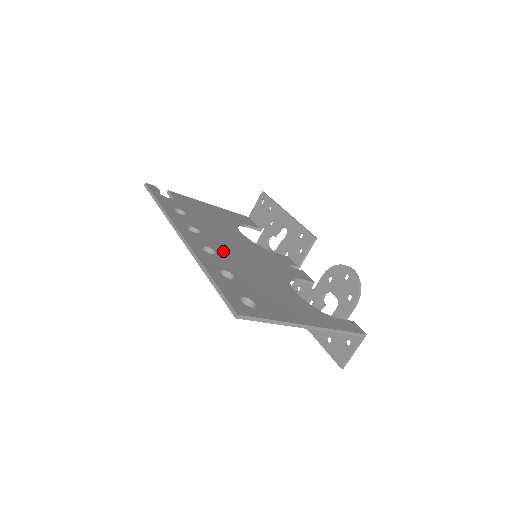
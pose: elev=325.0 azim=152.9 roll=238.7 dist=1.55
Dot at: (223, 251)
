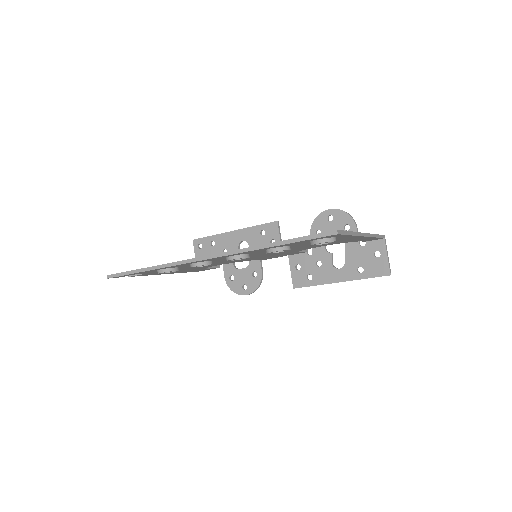
Dot at: occluded
